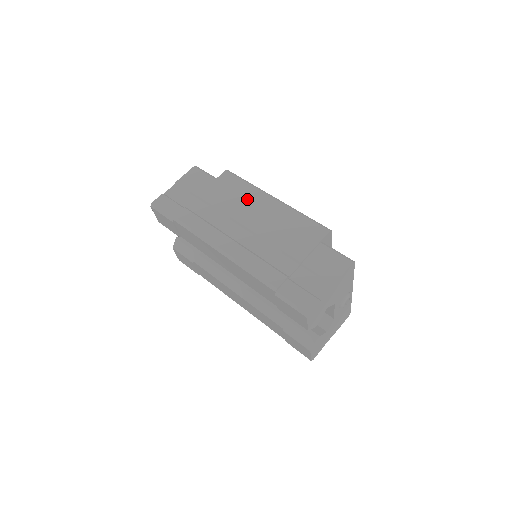
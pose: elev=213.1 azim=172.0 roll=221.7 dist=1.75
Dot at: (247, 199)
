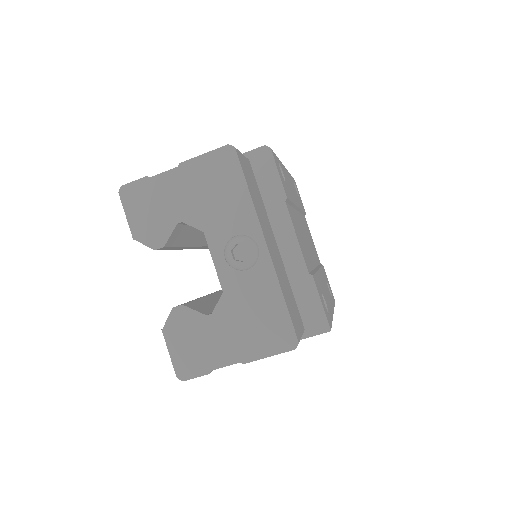
Dot at: occluded
